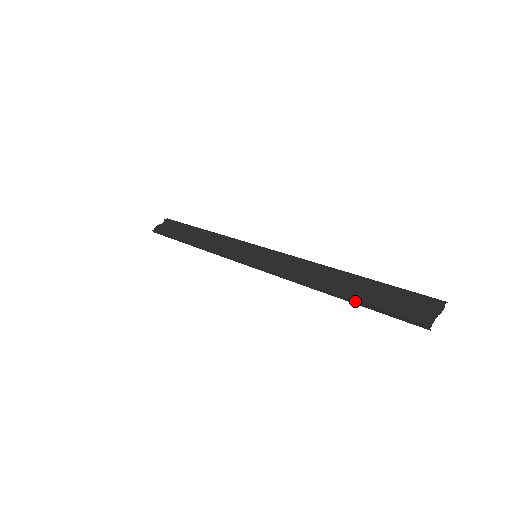
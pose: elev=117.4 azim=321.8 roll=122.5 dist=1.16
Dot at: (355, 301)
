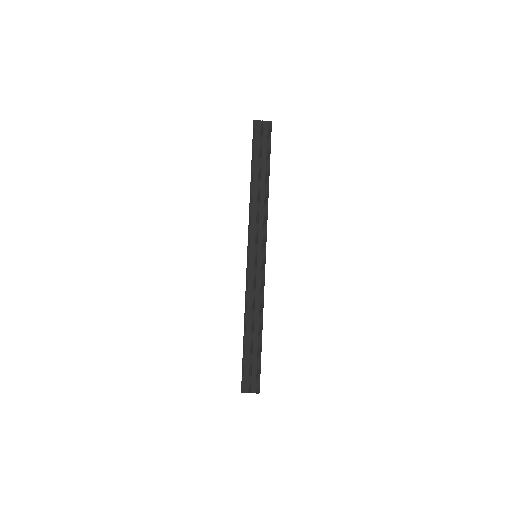
Dot at: (243, 348)
